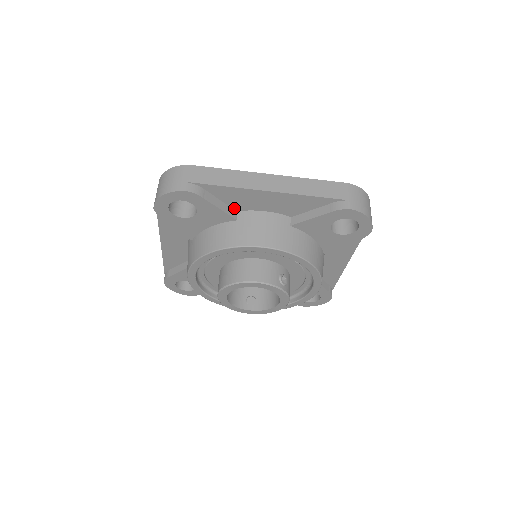
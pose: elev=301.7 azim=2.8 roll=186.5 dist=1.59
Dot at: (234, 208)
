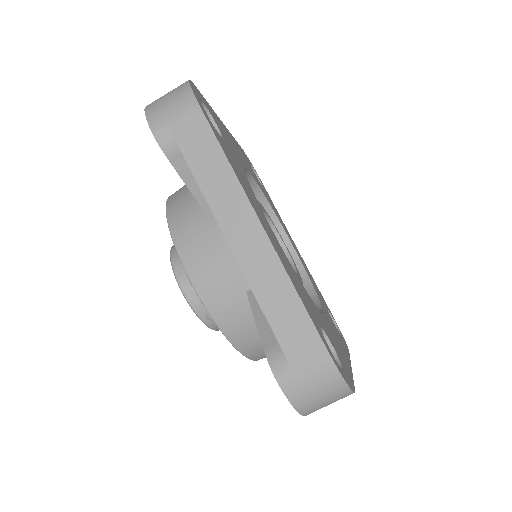
Dot at: occluded
